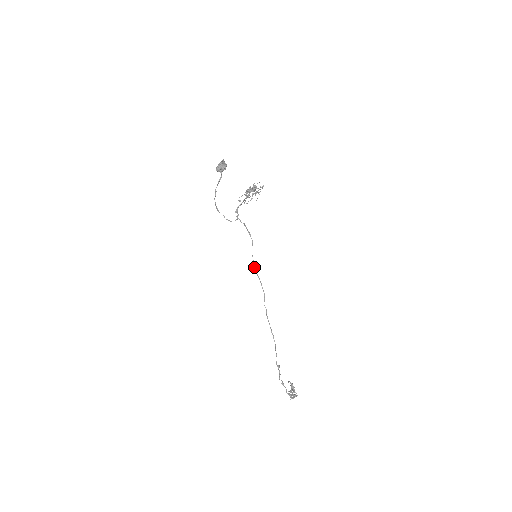
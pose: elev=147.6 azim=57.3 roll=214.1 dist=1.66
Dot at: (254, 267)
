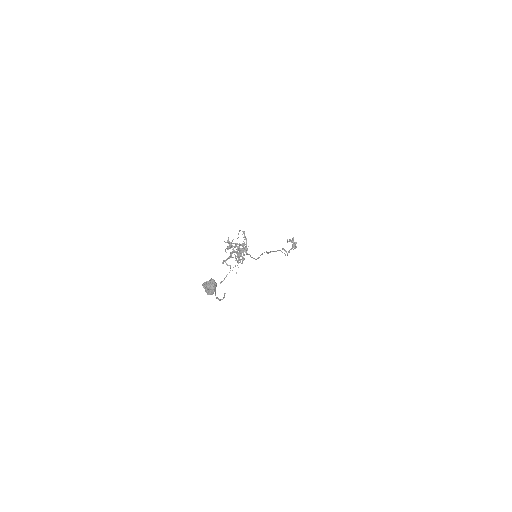
Dot at: occluded
